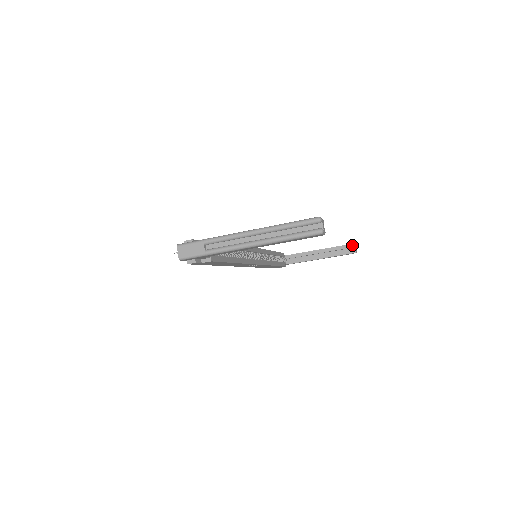
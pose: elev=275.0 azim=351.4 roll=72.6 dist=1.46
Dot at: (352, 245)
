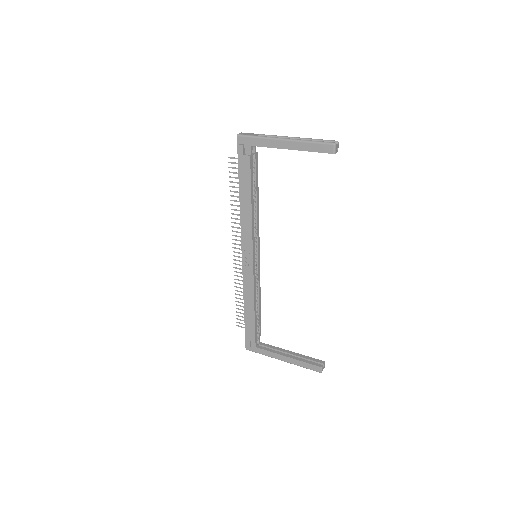
Dot at: (322, 361)
